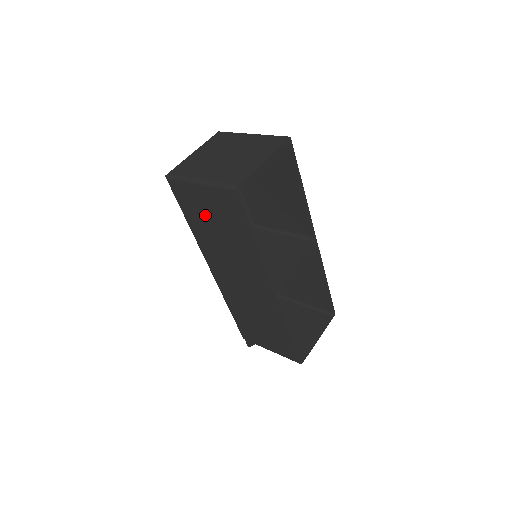
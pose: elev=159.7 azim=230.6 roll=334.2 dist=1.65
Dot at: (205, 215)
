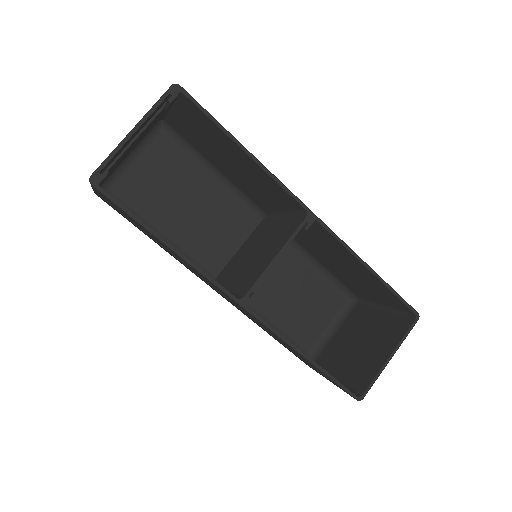
Dot at: (134, 223)
